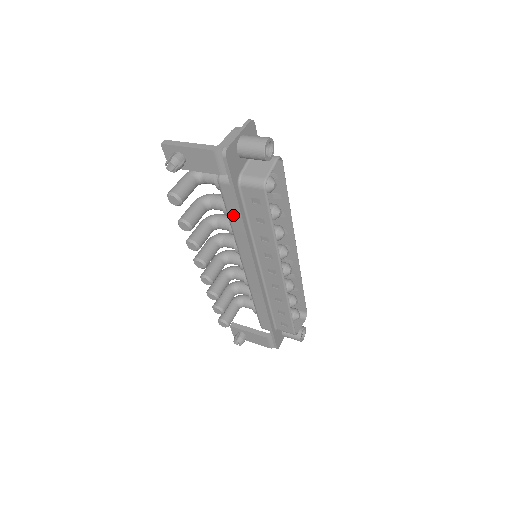
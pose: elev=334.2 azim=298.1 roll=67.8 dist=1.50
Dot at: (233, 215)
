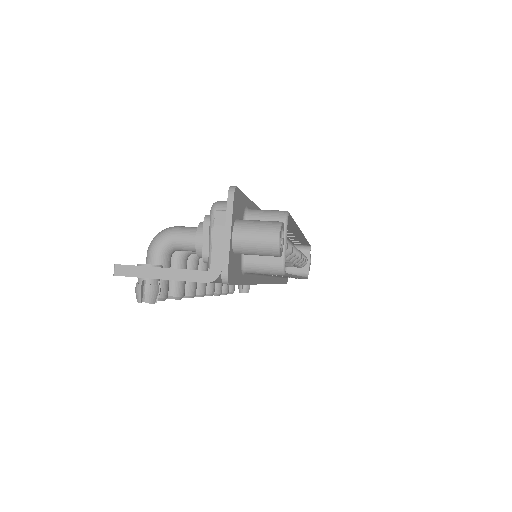
Dot at: occluded
